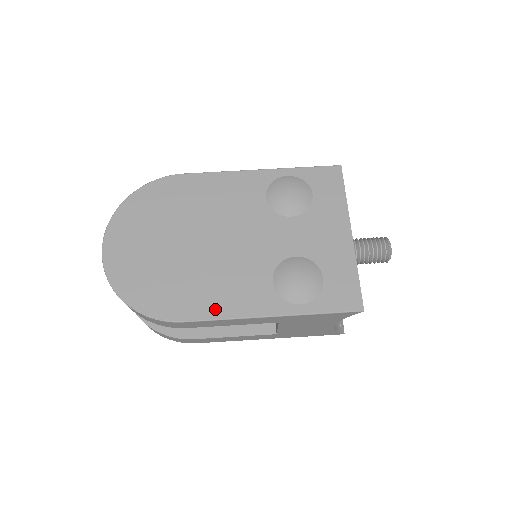
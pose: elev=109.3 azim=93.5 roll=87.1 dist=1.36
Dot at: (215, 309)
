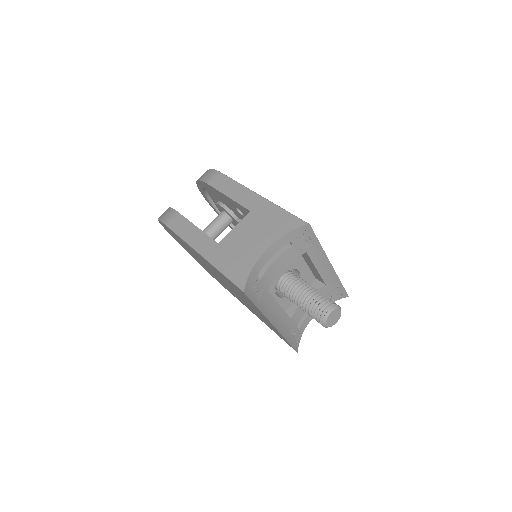
Dot at: occluded
